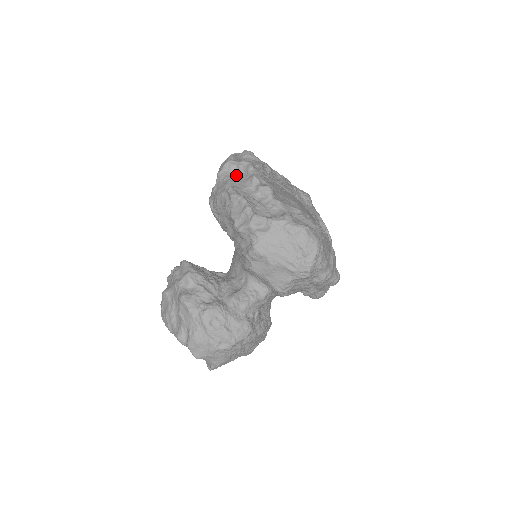
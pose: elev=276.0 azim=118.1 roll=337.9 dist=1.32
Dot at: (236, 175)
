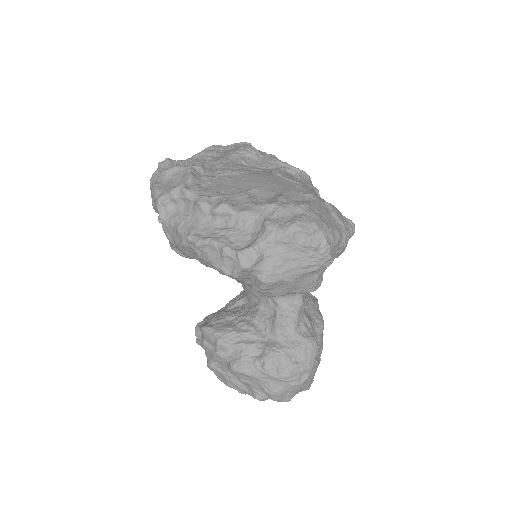
Dot at: (178, 210)
